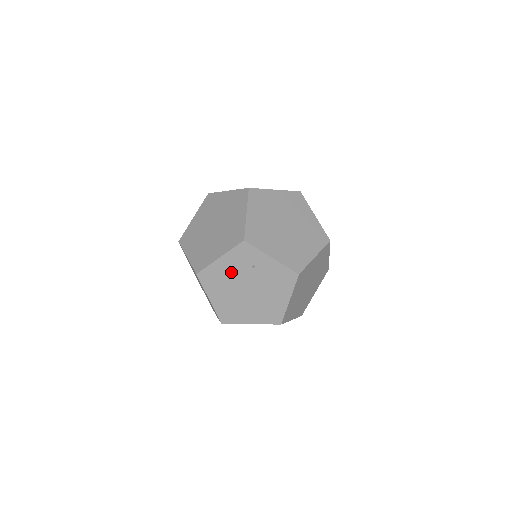
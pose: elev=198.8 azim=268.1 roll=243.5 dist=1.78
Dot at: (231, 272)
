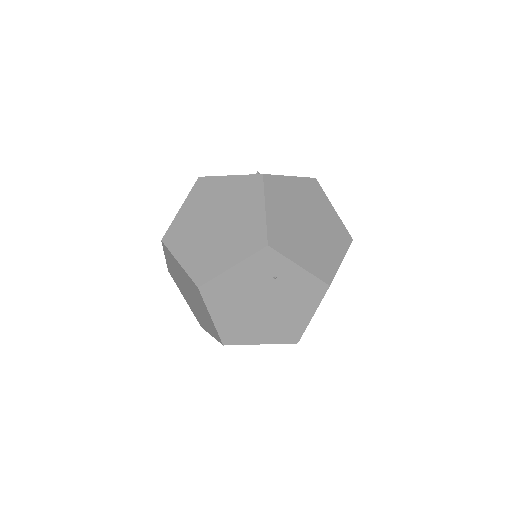
Dot at: (245, 284)
